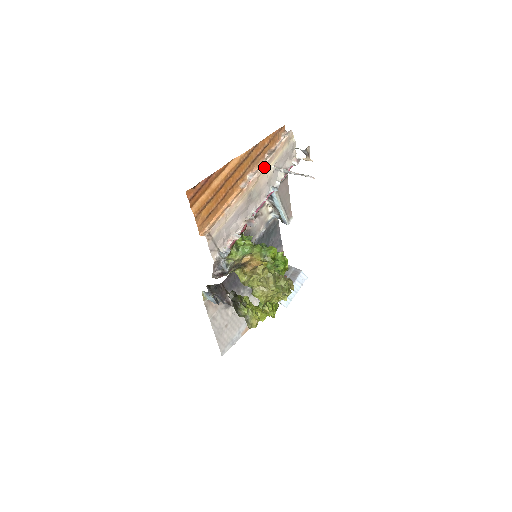
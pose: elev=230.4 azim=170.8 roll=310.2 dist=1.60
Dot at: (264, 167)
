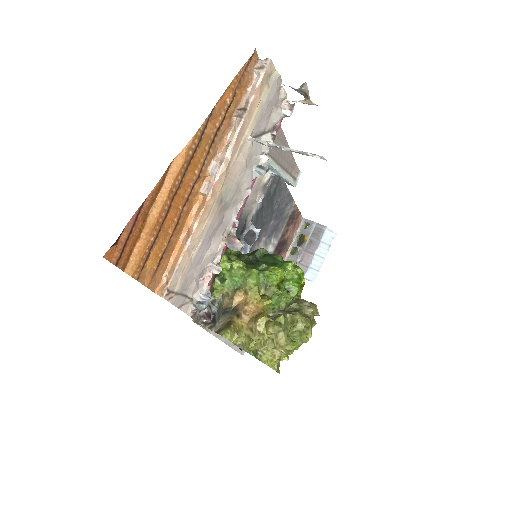
Dot at: (234, 146)
